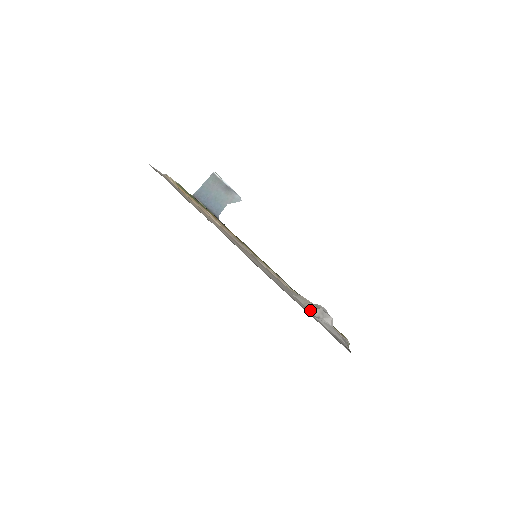
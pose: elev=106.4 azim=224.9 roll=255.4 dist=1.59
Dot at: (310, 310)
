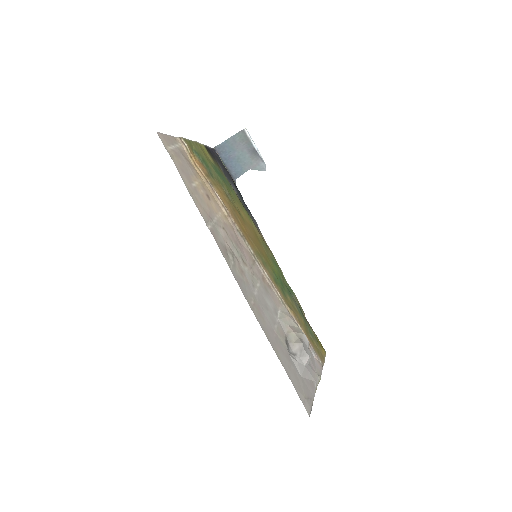
Dot at: (289, 343)
